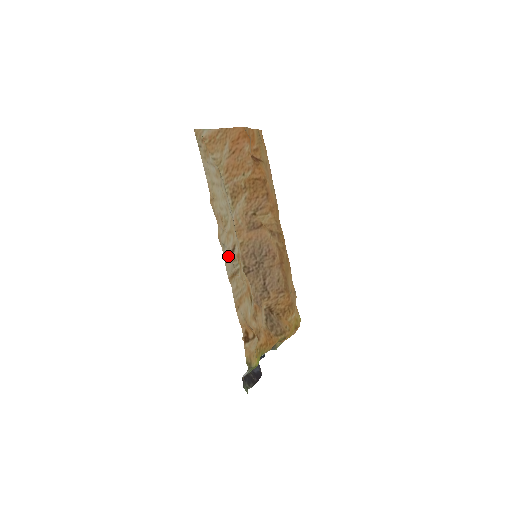
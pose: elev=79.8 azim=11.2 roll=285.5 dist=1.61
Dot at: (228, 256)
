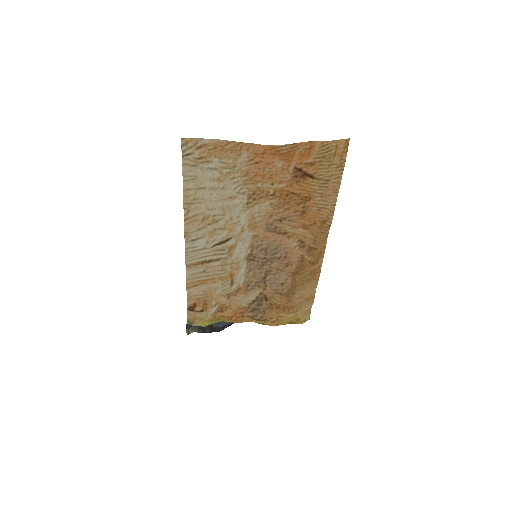
Dot at: (203, 247)
